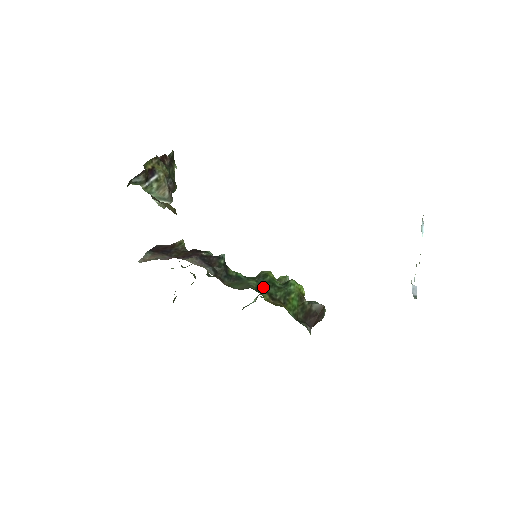
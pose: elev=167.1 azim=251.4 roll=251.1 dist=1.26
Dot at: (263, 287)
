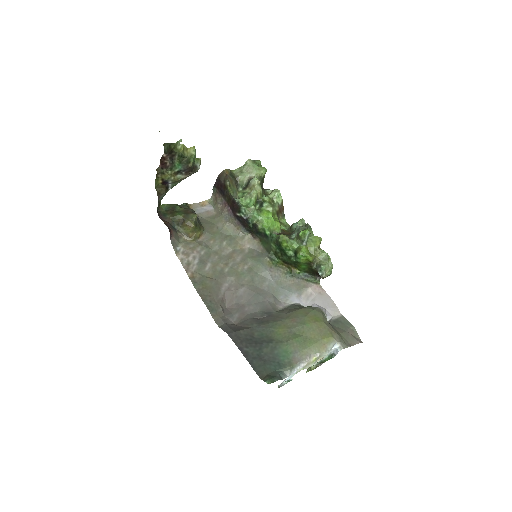
Dot at: (279, 253)
